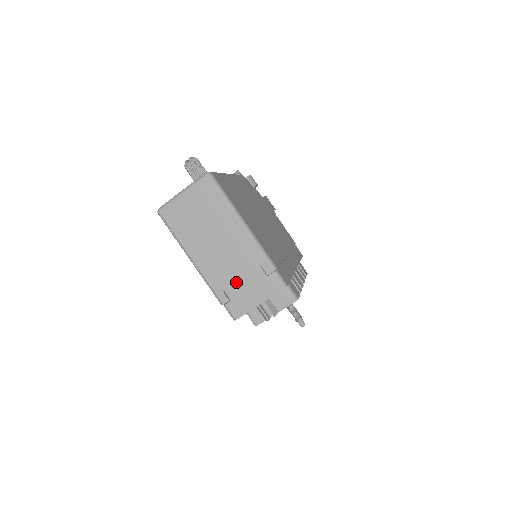
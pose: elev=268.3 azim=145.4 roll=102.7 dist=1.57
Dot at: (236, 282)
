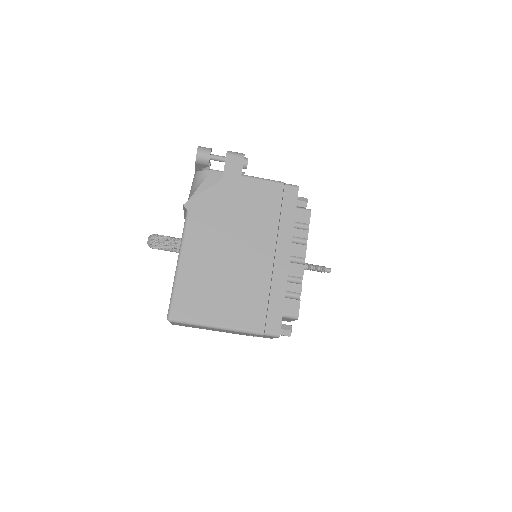
Dot at: occluded
